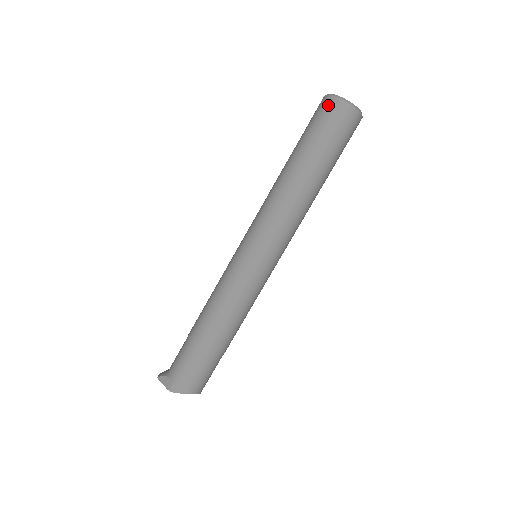
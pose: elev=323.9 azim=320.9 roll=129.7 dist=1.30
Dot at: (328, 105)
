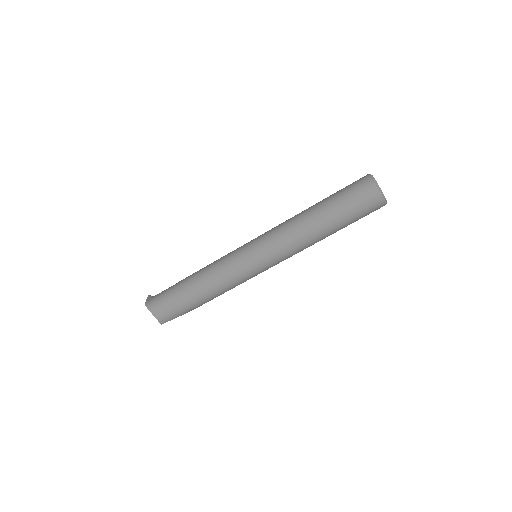
Dot at: (362, 179)
